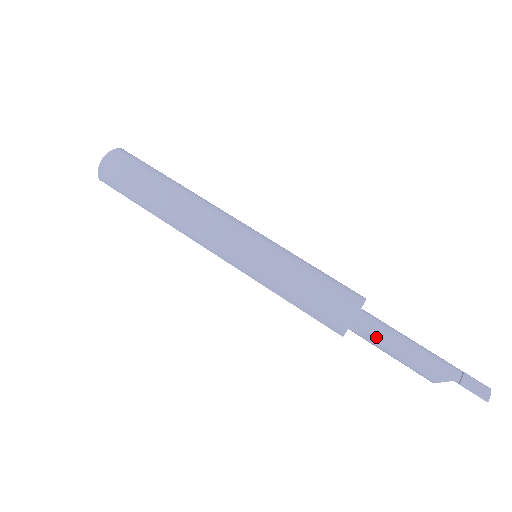
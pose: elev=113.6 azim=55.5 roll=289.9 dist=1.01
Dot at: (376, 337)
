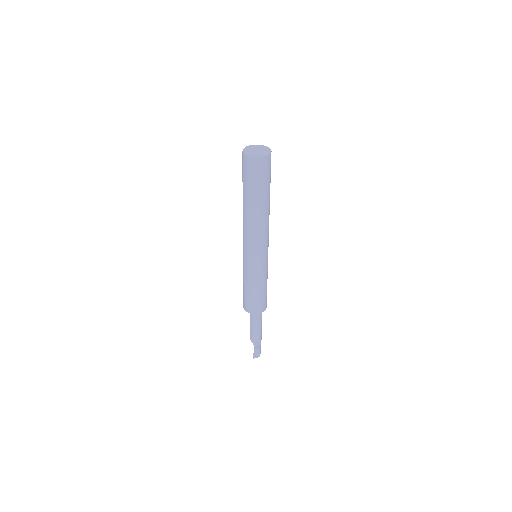
Dot at: (253, 317)
